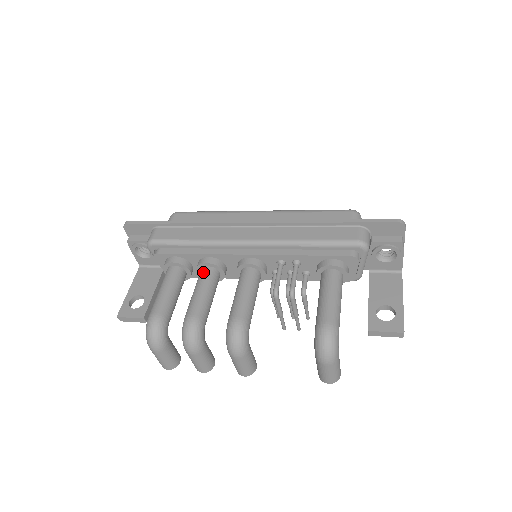
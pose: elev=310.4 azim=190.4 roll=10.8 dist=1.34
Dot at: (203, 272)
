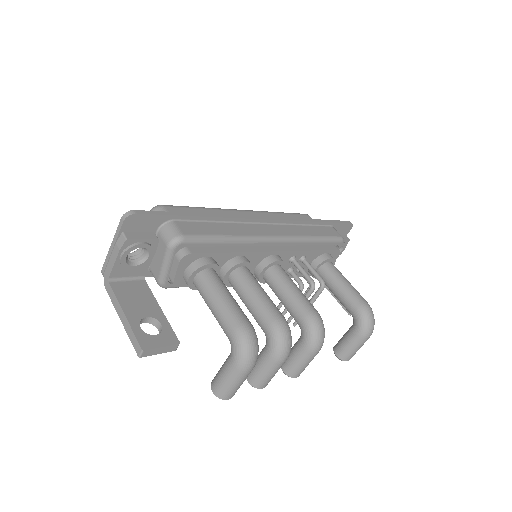
Dot at: (245, 272)
